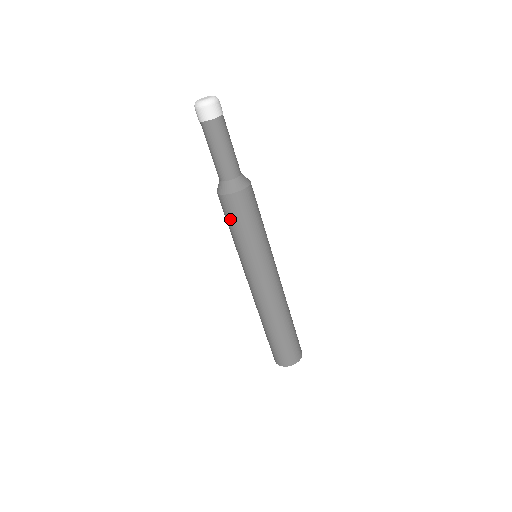
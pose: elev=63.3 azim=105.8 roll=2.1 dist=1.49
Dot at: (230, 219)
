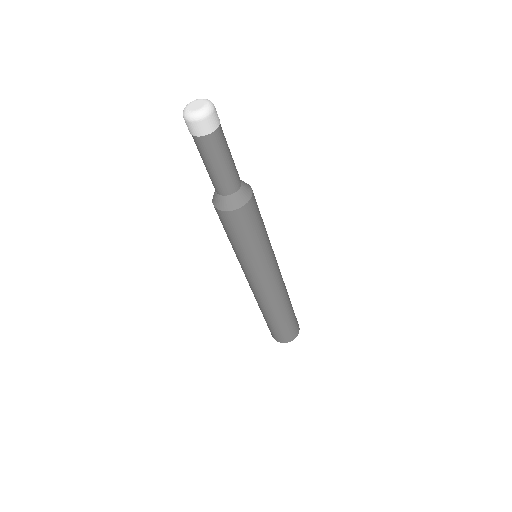
Dot at: (227, 231)
